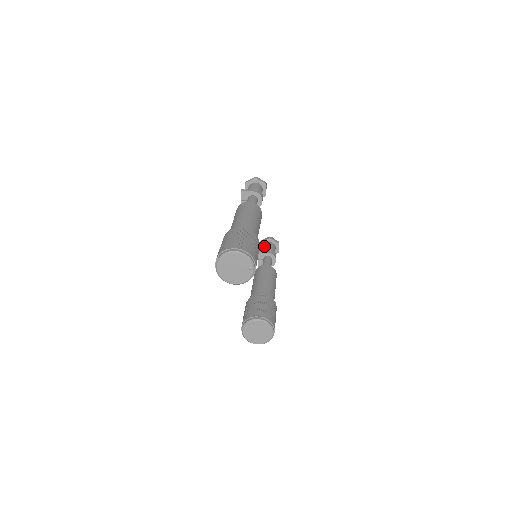
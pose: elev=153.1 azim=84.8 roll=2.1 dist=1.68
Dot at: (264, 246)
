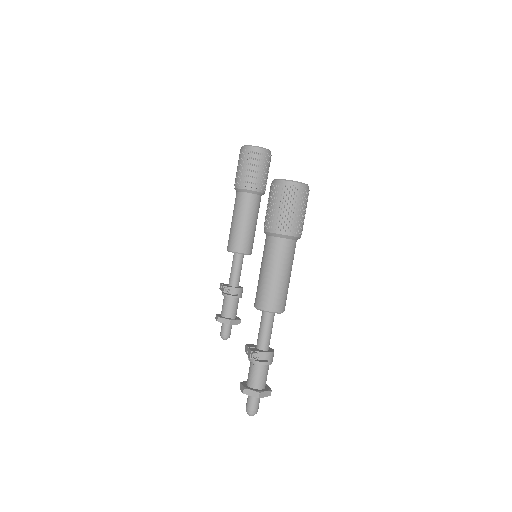
Dot at: occluded
